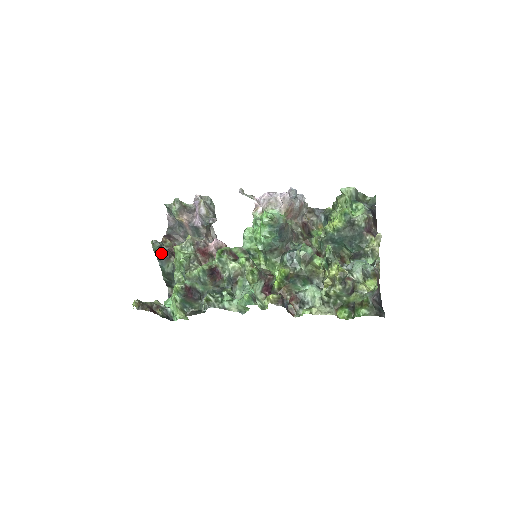
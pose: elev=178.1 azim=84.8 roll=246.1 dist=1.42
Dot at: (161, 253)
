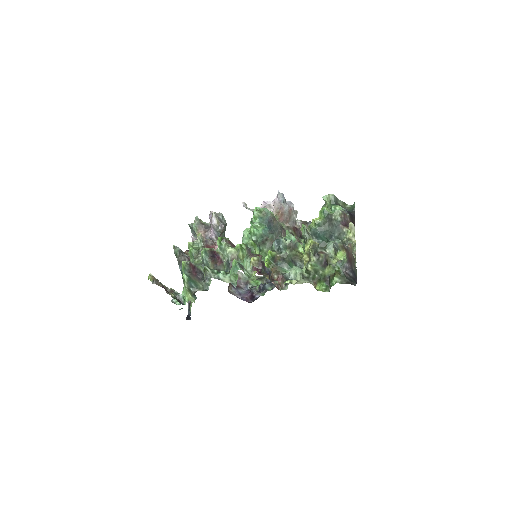
Dot at: (181, 258)
